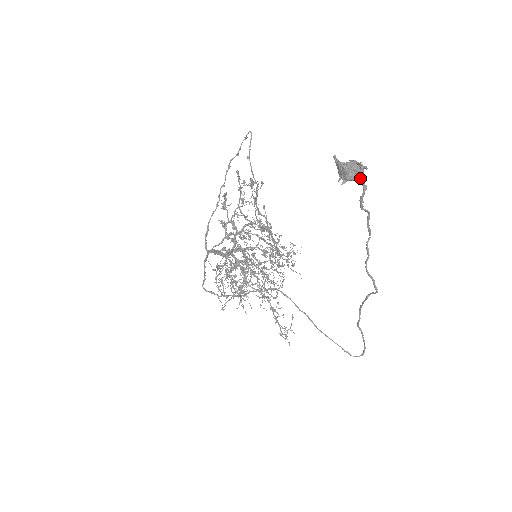
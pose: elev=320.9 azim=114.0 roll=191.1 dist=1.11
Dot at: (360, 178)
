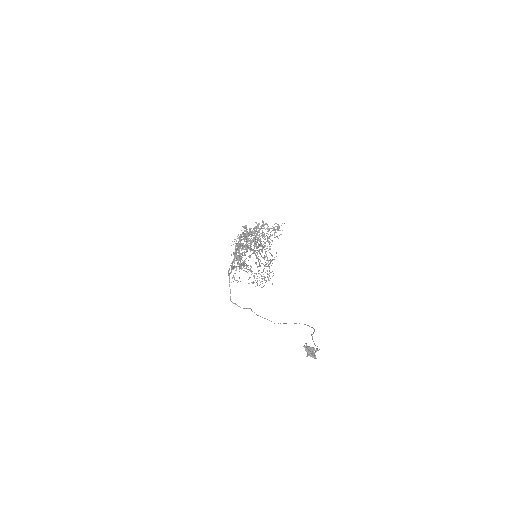
Dot at: occluded
